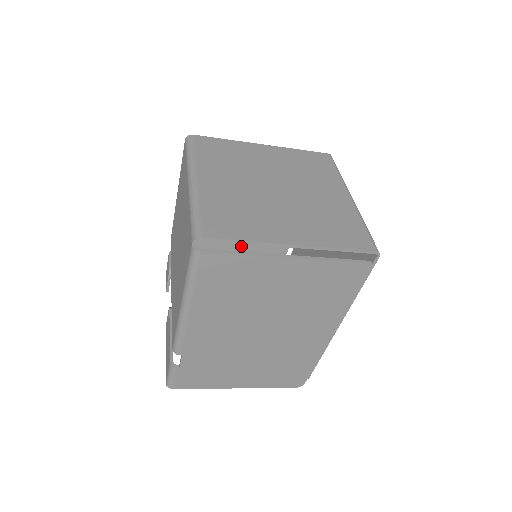
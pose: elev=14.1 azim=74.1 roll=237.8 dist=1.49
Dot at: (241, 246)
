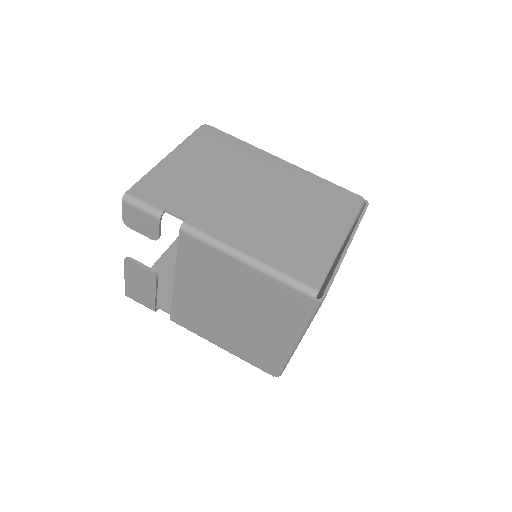
Dot at: (223, 175)
